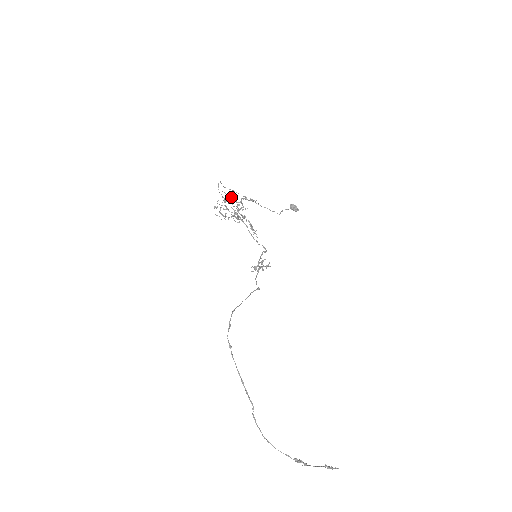
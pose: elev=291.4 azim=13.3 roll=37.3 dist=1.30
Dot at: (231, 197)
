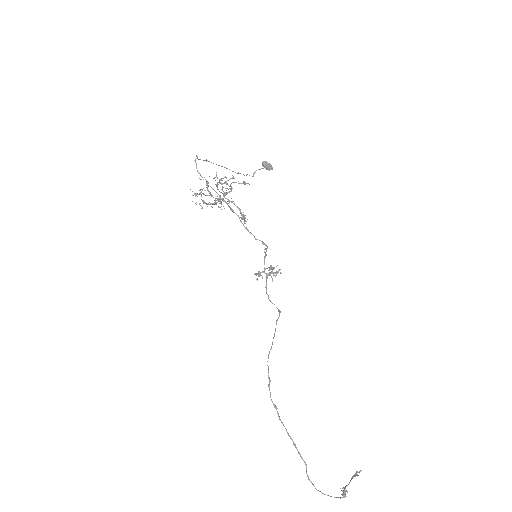
Dot at: occluded
